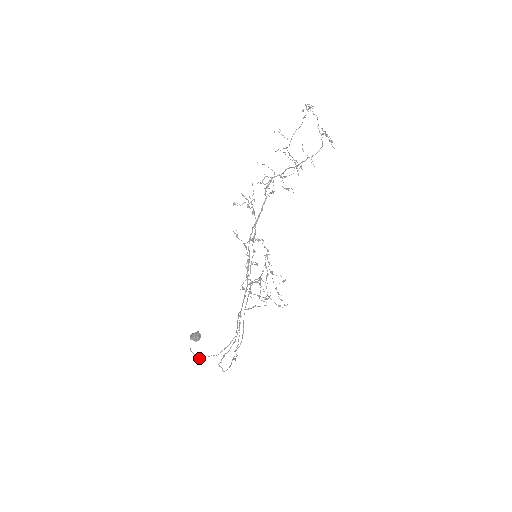
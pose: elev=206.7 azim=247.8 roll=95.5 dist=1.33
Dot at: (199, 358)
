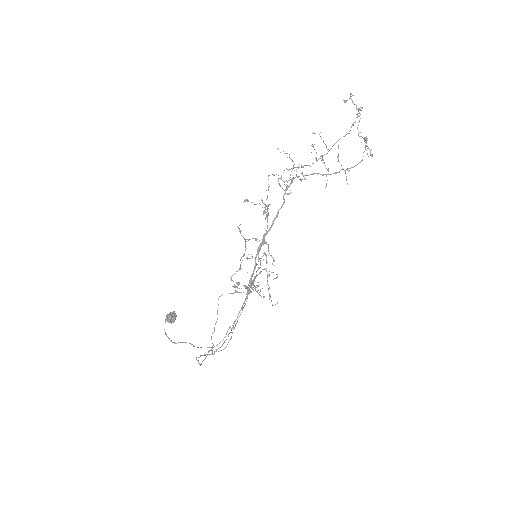
Dot at: (173, 342)
